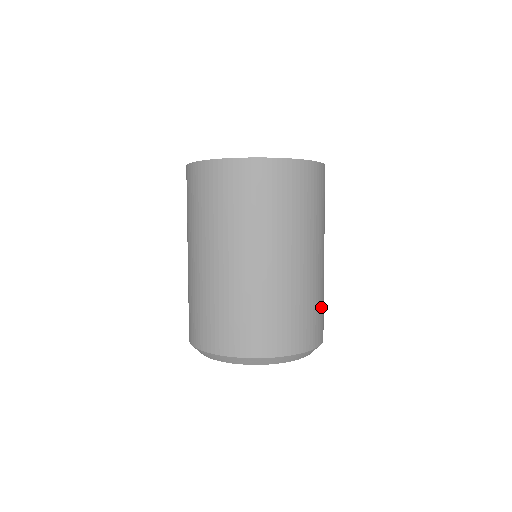
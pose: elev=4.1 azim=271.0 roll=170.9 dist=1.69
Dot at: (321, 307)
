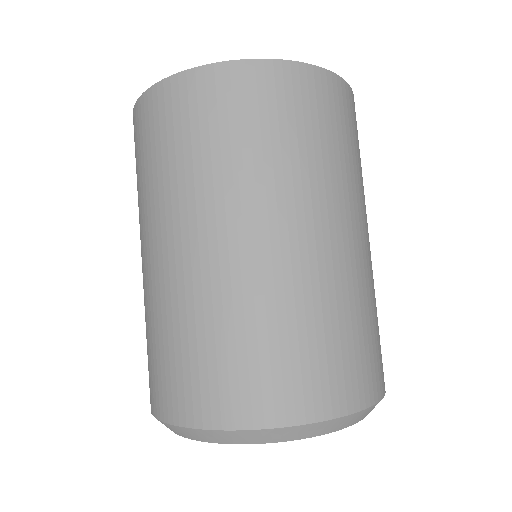
Dot at: (378, 326)
